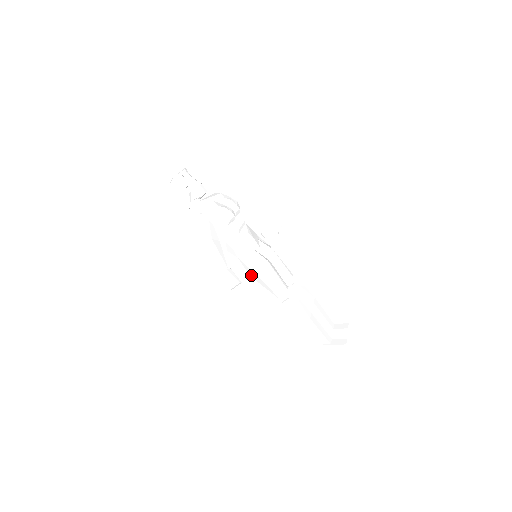
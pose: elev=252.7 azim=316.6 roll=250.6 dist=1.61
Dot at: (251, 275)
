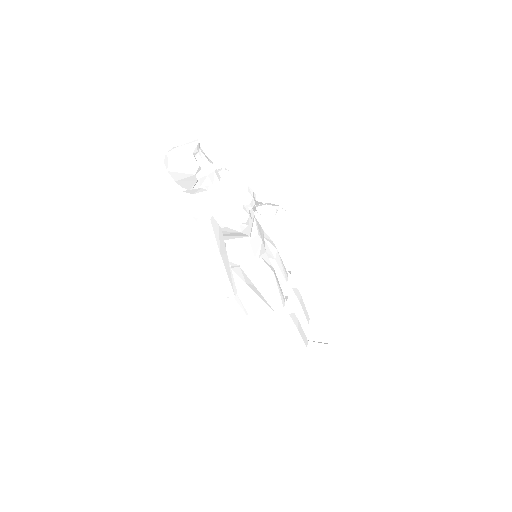
Dot at: (248, 284)
